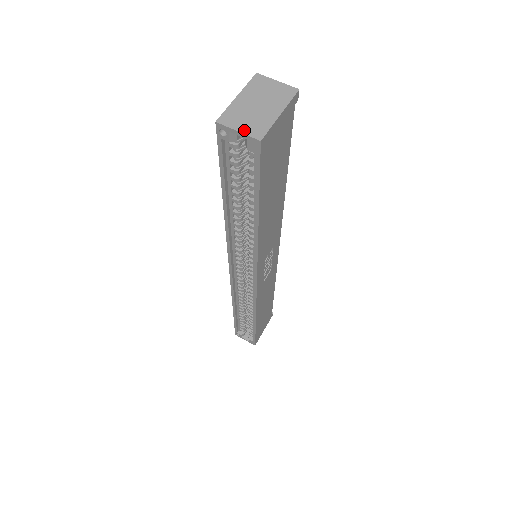
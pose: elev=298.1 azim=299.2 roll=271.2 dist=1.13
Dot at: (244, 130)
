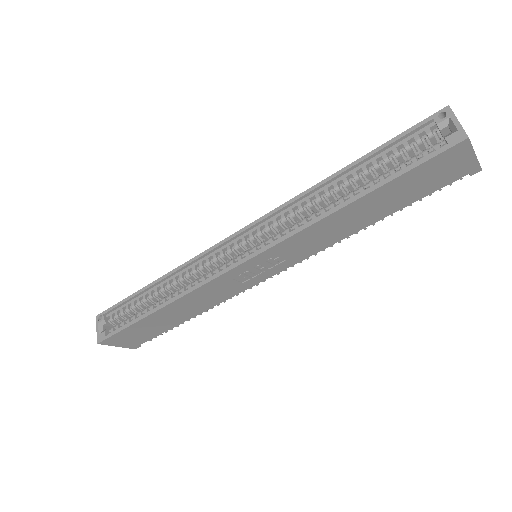
Dot at: (461, 125)
